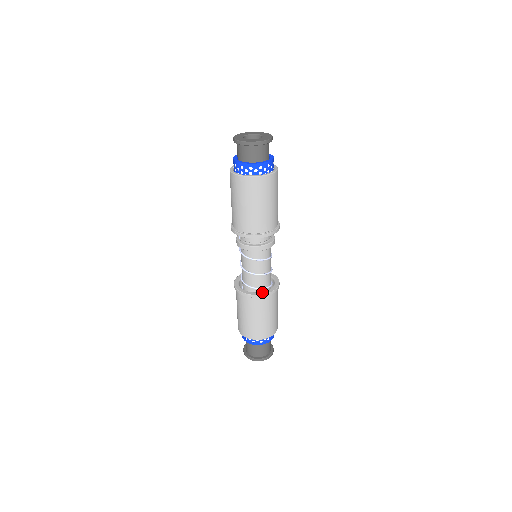
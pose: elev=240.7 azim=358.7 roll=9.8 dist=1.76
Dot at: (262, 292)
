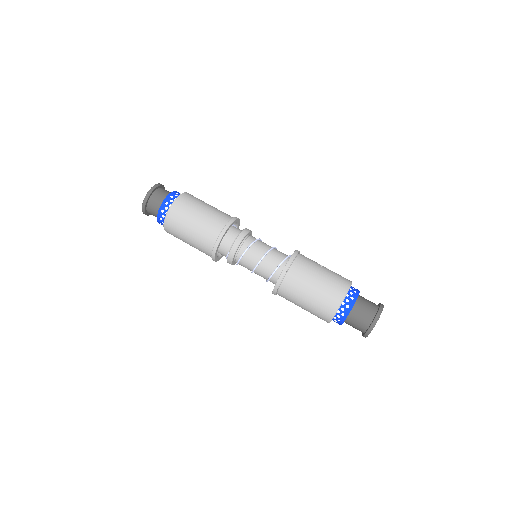
Dot at: occluded
